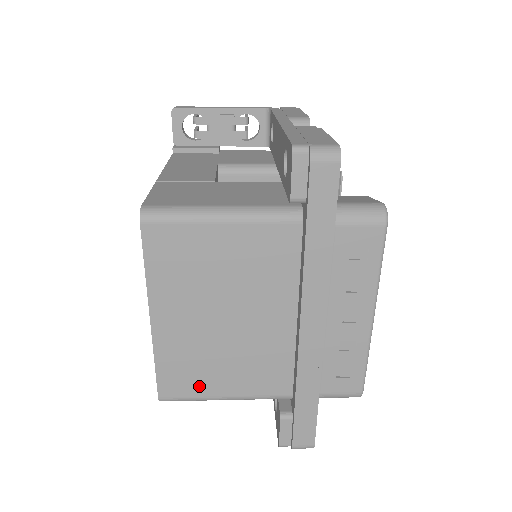
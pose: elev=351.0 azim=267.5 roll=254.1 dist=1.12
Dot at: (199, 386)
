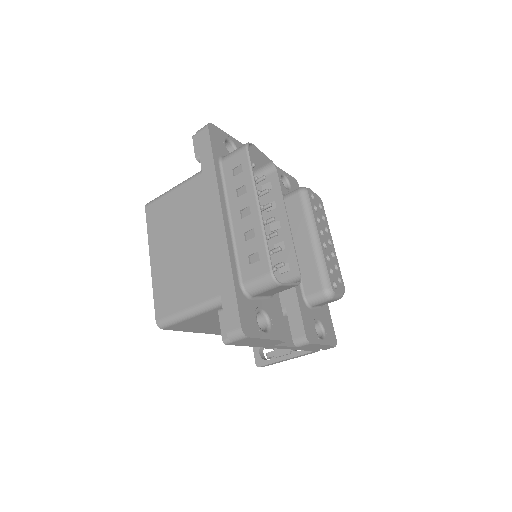
Dot at: (175, 303)
